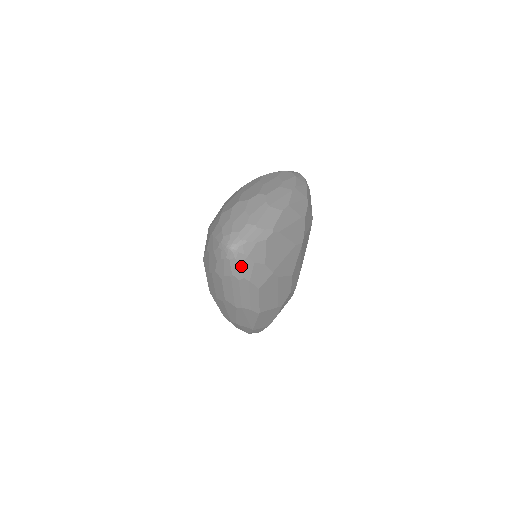
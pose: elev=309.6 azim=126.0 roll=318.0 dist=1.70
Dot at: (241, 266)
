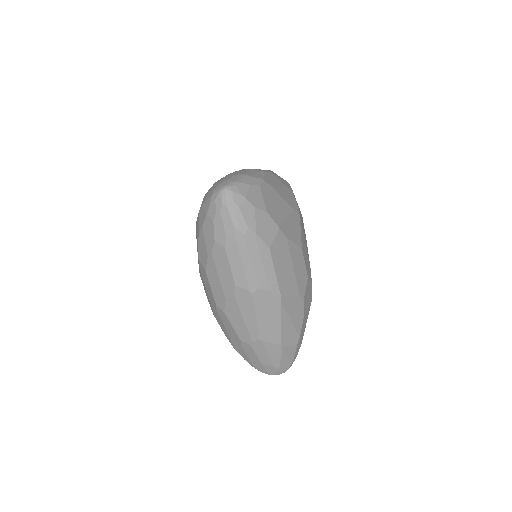
Dot at: (241, 211)
